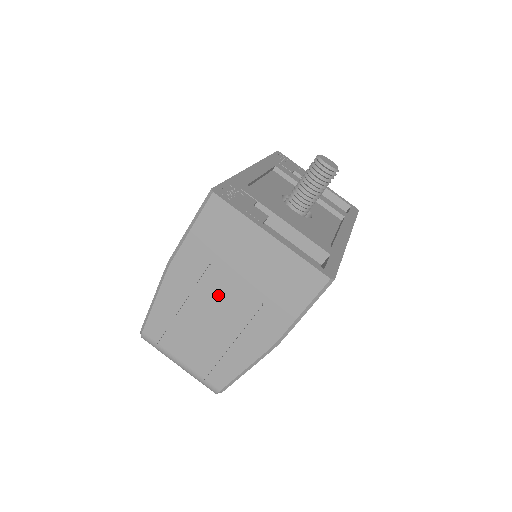
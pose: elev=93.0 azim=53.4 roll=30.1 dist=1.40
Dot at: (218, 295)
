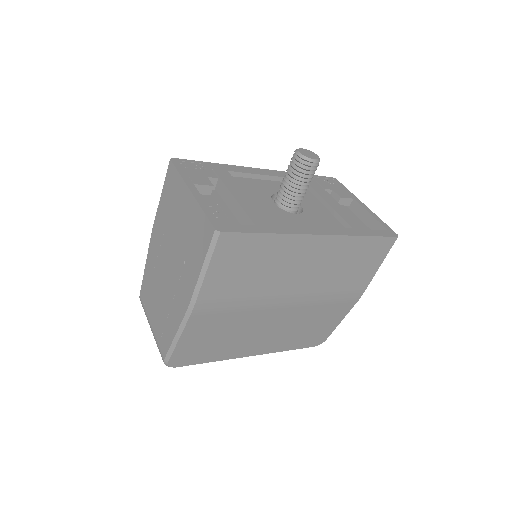
Dot at: (168, 255)
